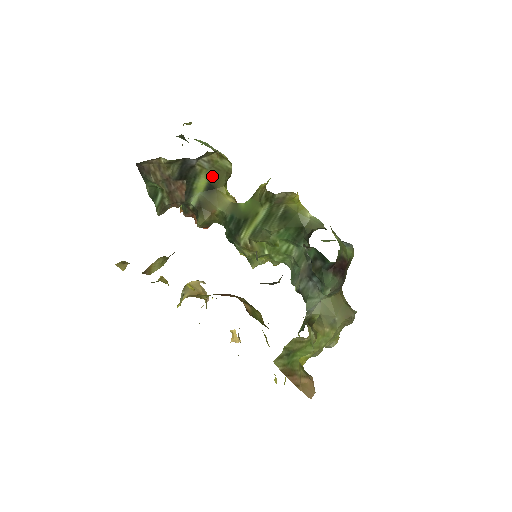
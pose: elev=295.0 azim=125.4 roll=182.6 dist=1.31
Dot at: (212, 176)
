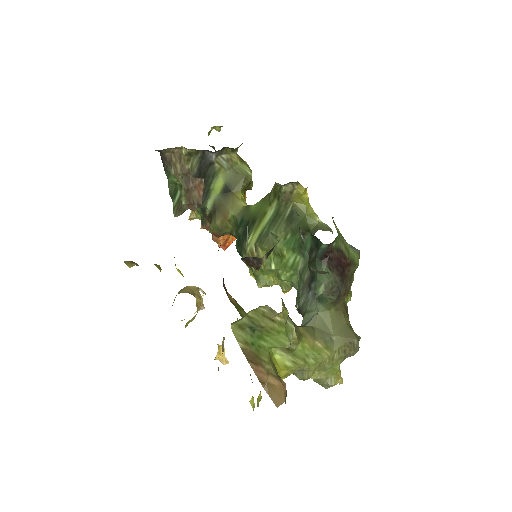
Dot at: (230, 178)
